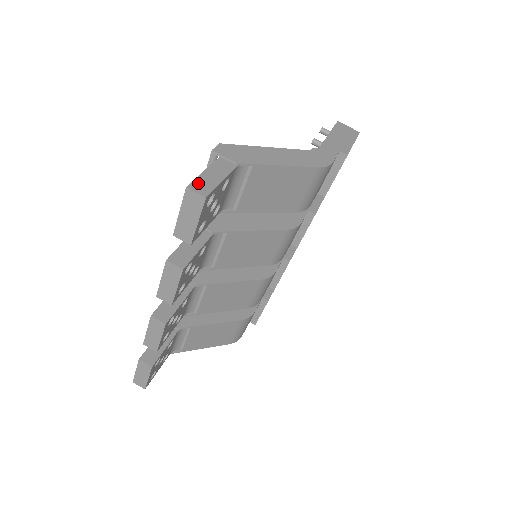
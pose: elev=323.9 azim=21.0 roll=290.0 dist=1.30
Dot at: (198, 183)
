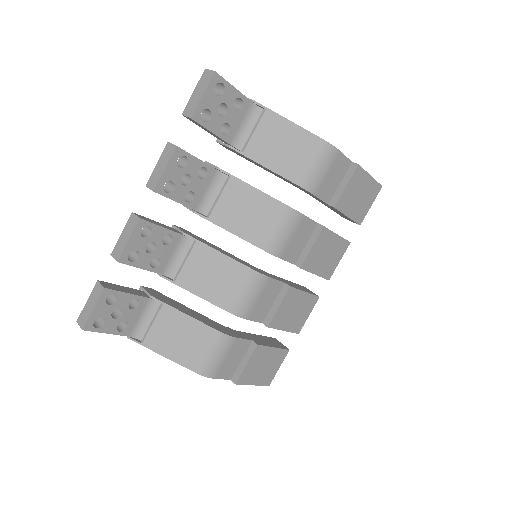
Dot at: occluded
